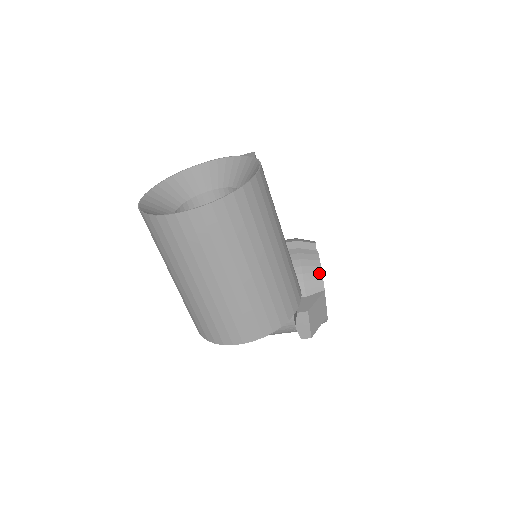
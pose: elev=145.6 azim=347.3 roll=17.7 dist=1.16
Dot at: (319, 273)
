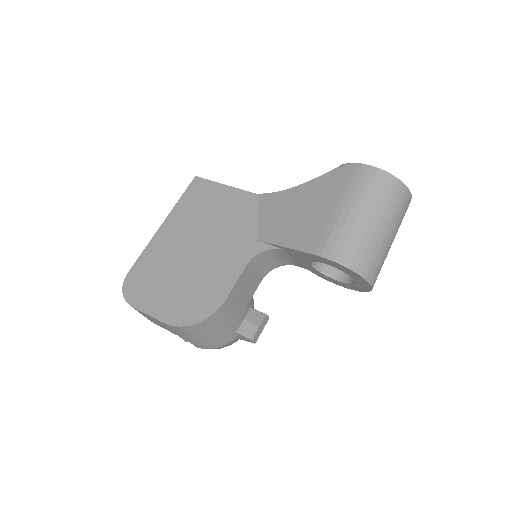
Dot at: occluded
